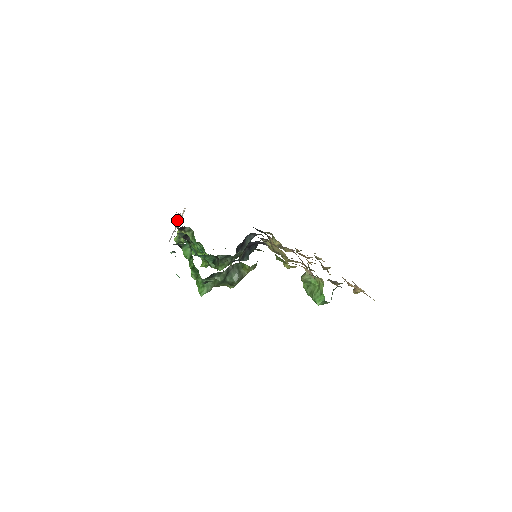
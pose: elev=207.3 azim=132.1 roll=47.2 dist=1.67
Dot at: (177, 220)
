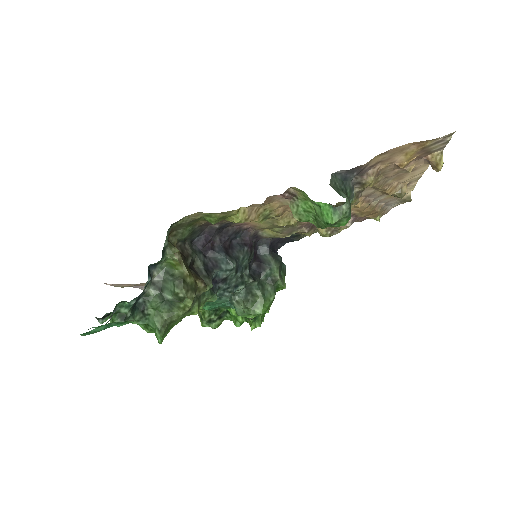
Dot at: occluded
